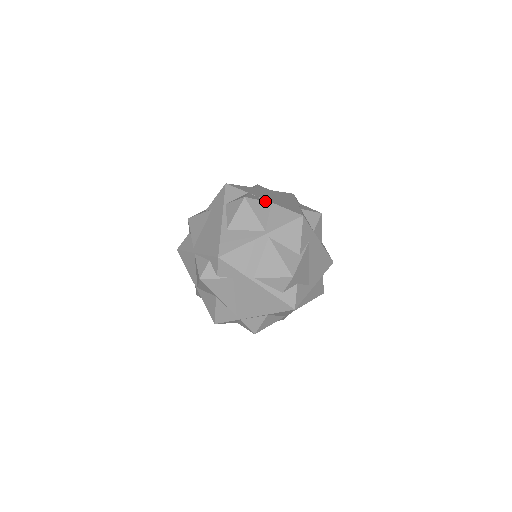
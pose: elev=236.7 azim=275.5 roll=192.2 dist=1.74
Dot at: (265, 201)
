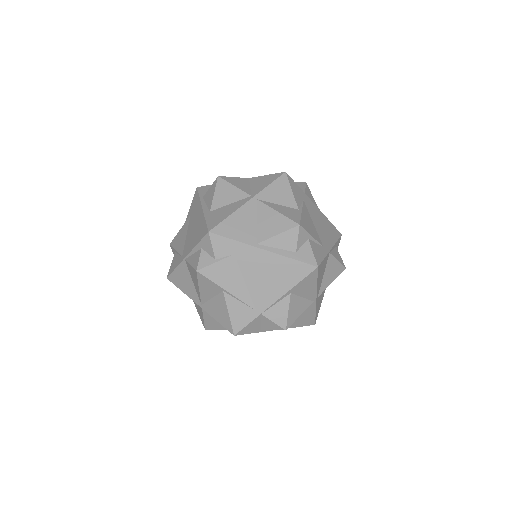
Dot at: (241, 178)
